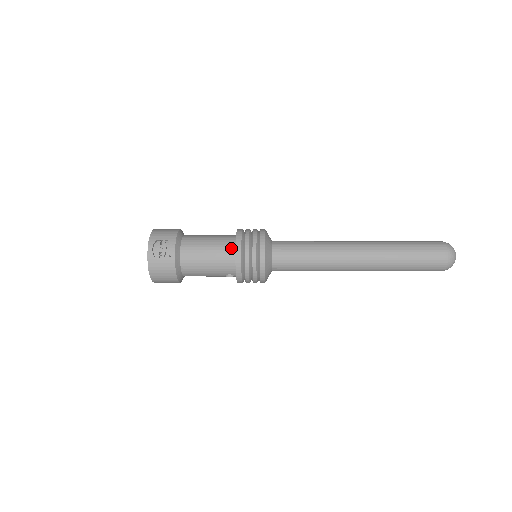
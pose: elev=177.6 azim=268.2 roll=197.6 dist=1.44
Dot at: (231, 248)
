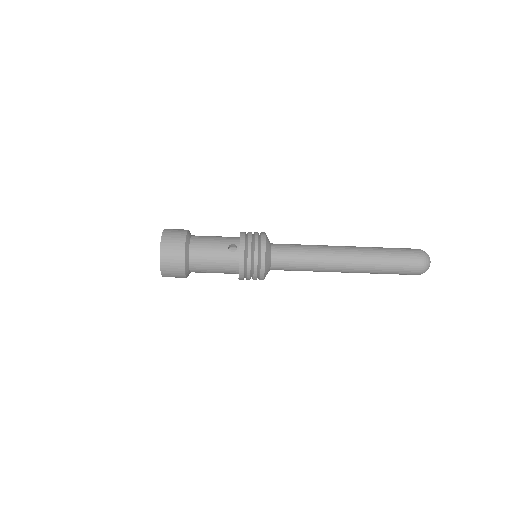
Dot at: occluded
